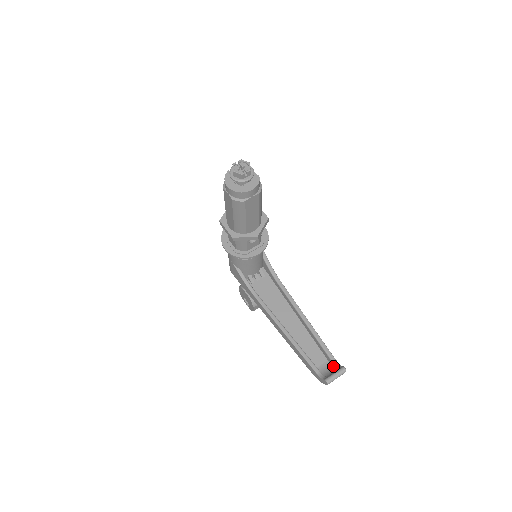
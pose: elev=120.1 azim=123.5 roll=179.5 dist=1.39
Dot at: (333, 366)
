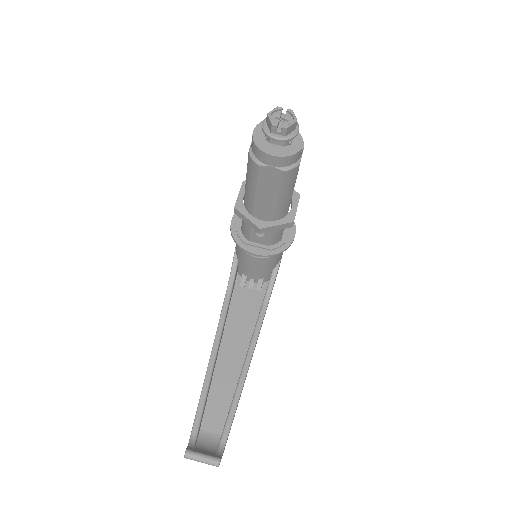
Dot at: (218, 446)
